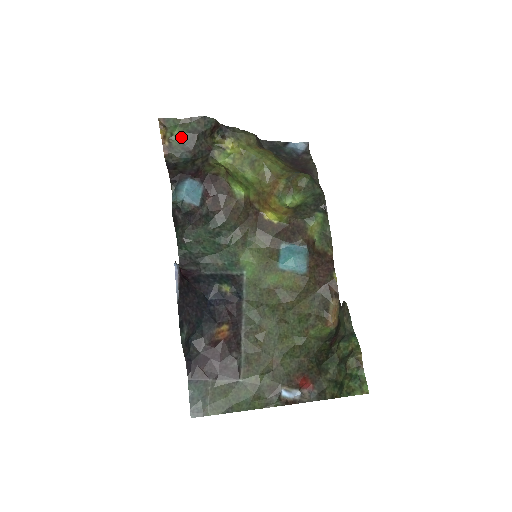
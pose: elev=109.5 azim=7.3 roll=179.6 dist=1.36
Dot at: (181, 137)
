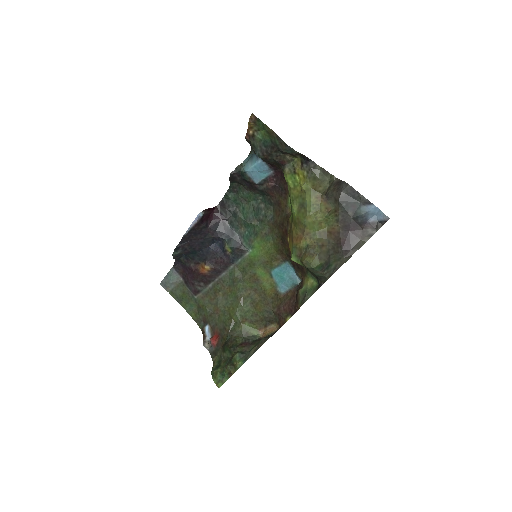
Dot at: (265, 138)
